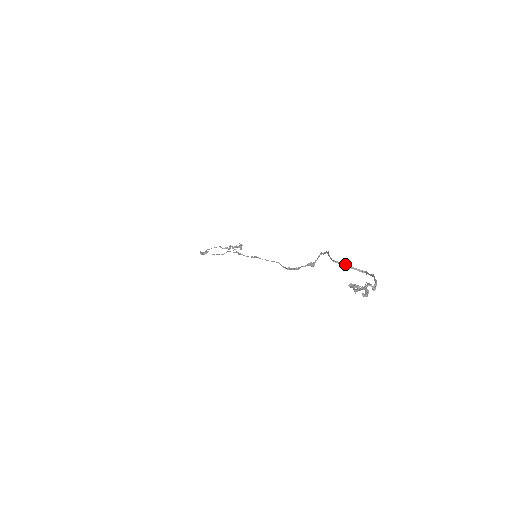
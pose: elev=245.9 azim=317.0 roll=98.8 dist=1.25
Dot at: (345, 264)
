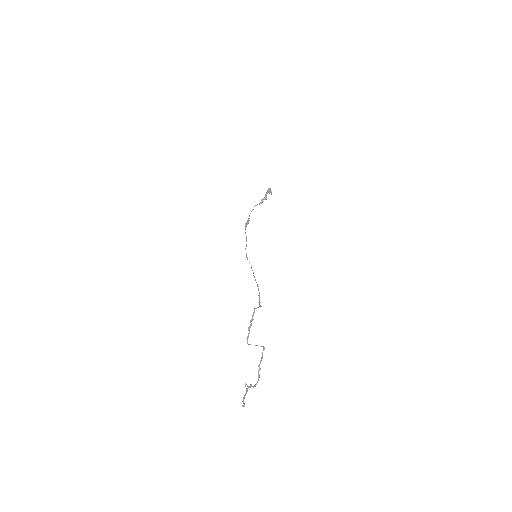
Dot at: occluded
